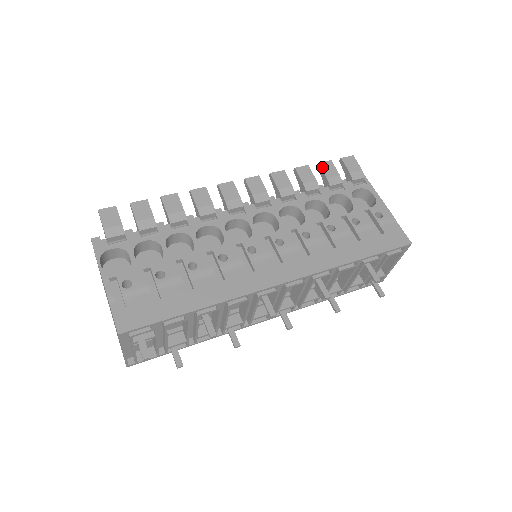
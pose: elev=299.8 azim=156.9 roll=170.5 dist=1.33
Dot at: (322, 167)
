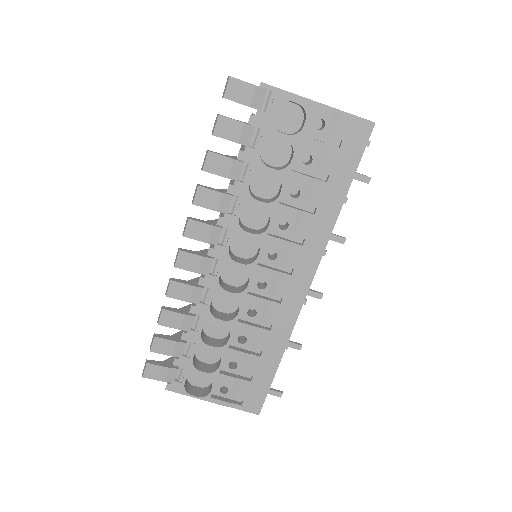
Dot at: (221, 136)
